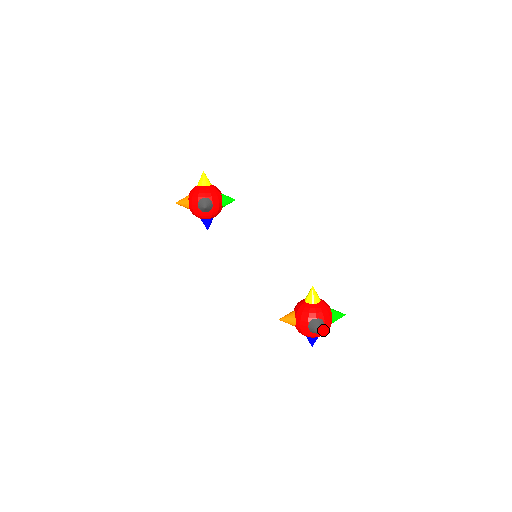
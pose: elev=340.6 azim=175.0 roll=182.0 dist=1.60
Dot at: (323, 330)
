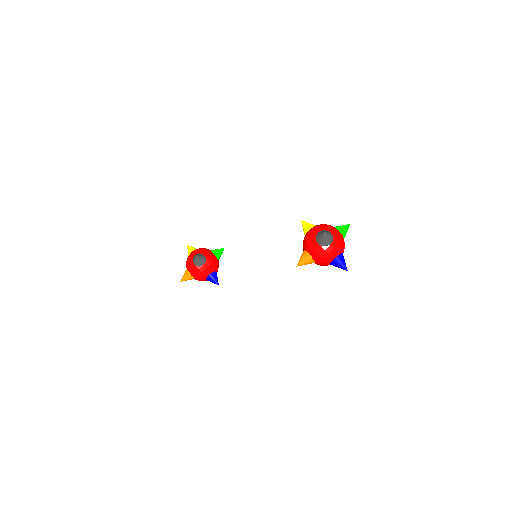
Dot at: (334, 238)
